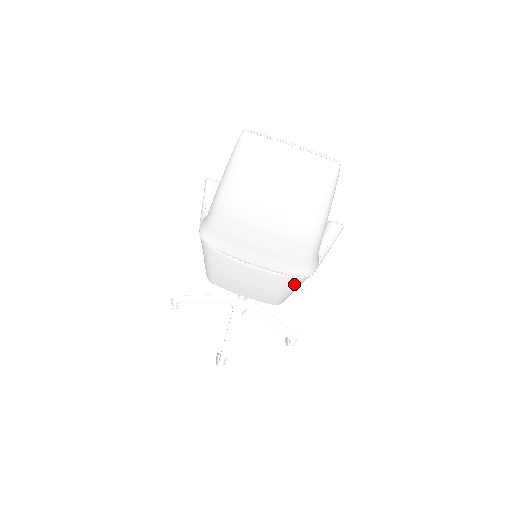
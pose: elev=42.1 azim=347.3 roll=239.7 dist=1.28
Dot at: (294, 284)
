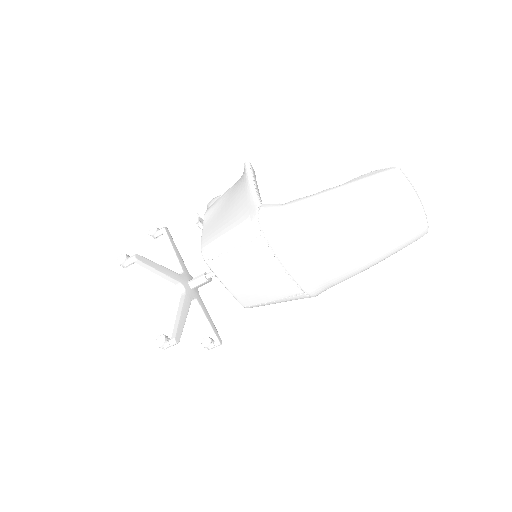
Dot at: (293, 298)
